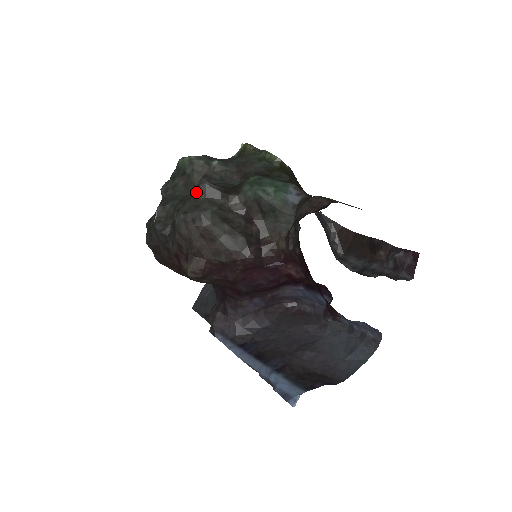
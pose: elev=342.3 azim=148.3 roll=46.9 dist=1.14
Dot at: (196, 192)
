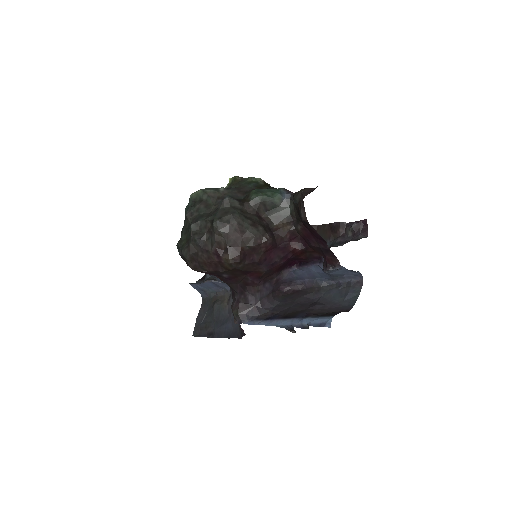
Dot at: (221, 205)
